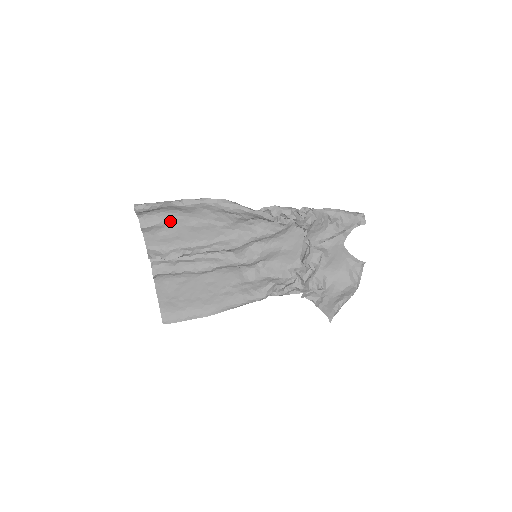
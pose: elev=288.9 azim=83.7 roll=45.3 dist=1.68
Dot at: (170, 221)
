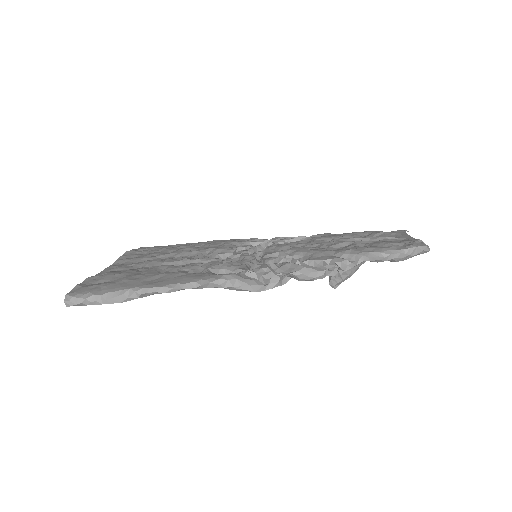
Dot at: occluded
